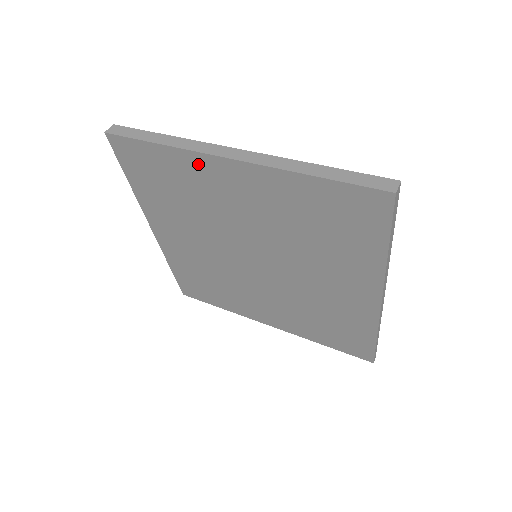
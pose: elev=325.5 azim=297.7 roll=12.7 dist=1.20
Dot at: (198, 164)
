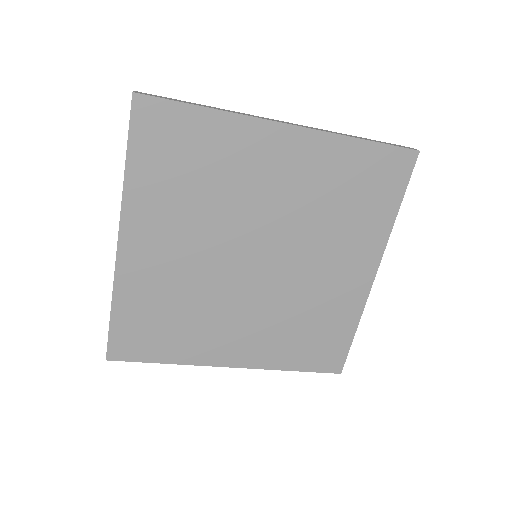
Dot at: (248, 132)
